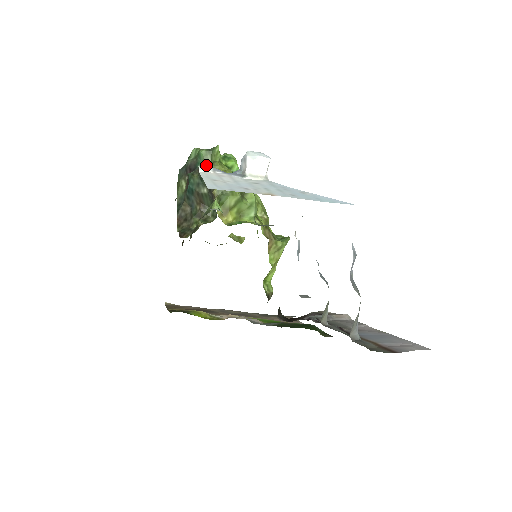
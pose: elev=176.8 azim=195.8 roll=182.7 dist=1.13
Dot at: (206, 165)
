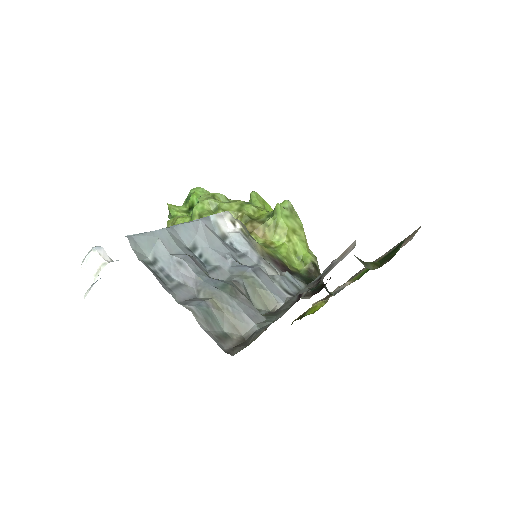
Dot at: occluded
